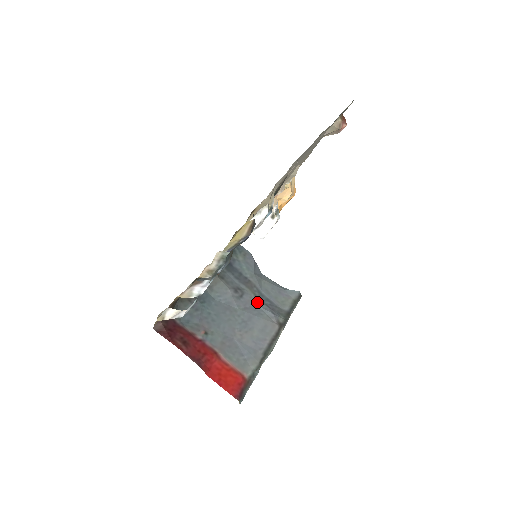
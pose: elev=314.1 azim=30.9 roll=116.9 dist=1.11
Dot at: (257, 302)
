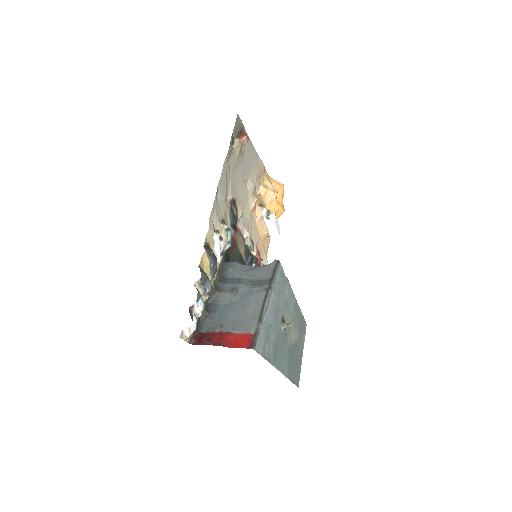
Dot at: (249, 287)
